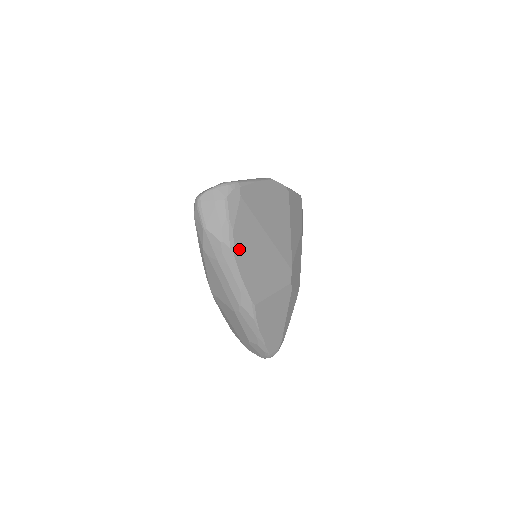
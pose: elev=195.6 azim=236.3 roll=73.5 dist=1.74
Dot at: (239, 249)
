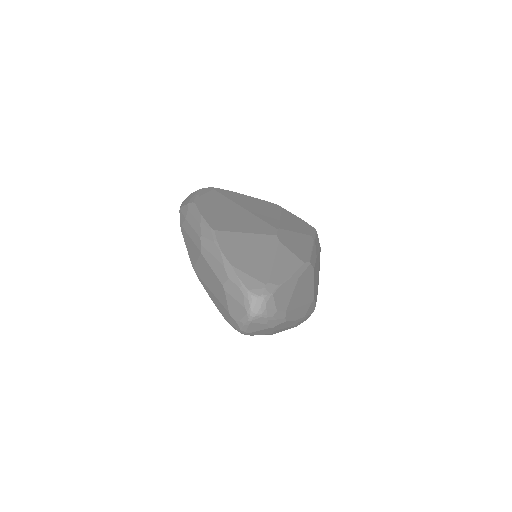
Dot at: (203, 204)
